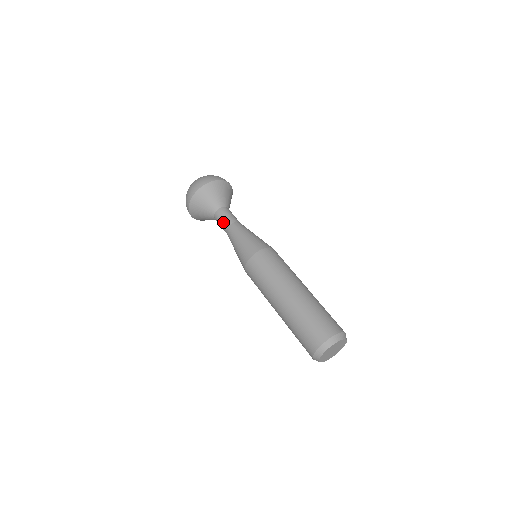
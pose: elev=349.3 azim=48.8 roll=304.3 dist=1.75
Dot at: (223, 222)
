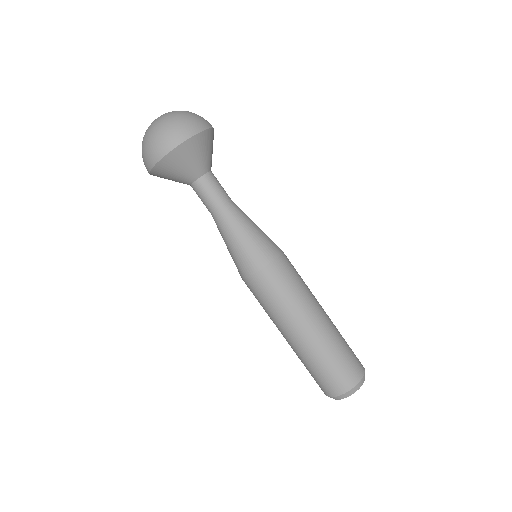
Dot at: (210, 199)
